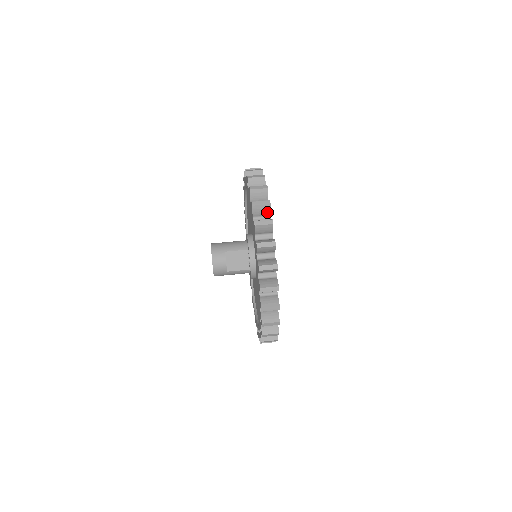
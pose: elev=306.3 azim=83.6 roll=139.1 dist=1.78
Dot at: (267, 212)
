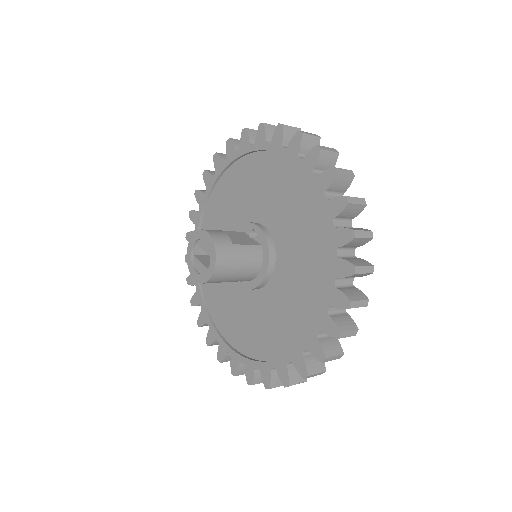
Dot at: occluded
